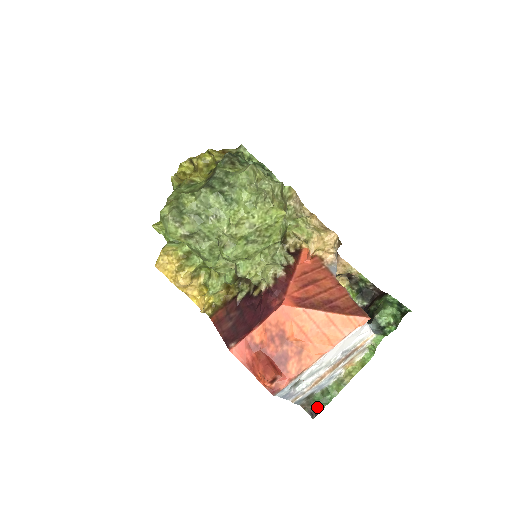
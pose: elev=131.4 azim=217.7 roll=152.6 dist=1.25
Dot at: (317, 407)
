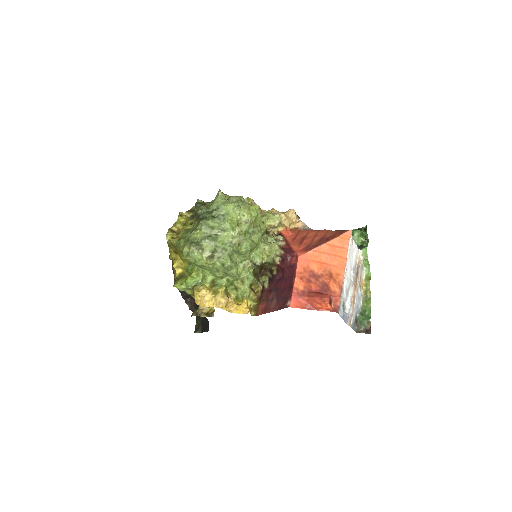
Dot at: (366, 326)
